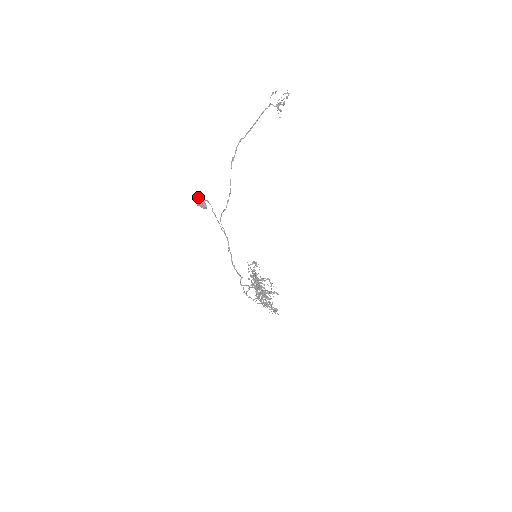
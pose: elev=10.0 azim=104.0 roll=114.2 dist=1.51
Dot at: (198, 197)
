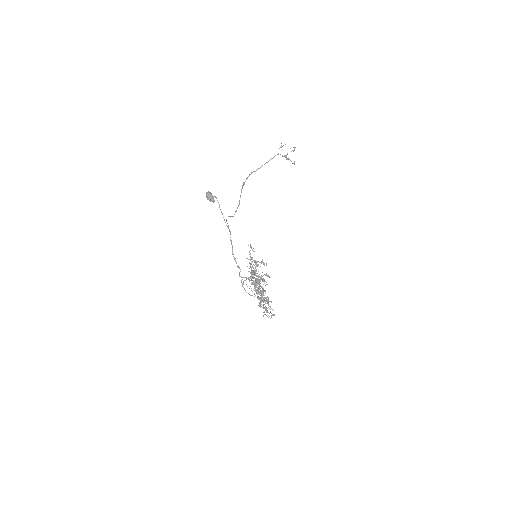
Dot at: (208, 192)
